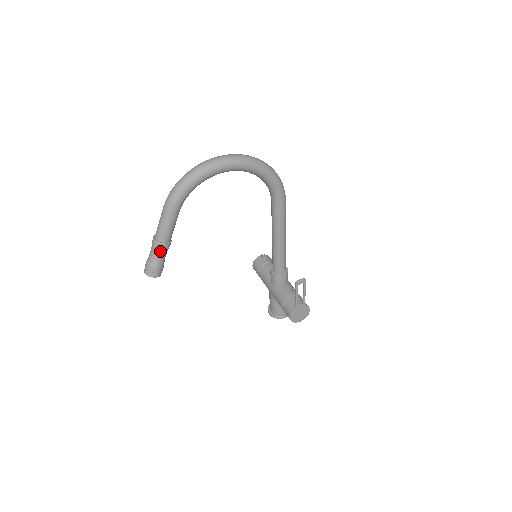
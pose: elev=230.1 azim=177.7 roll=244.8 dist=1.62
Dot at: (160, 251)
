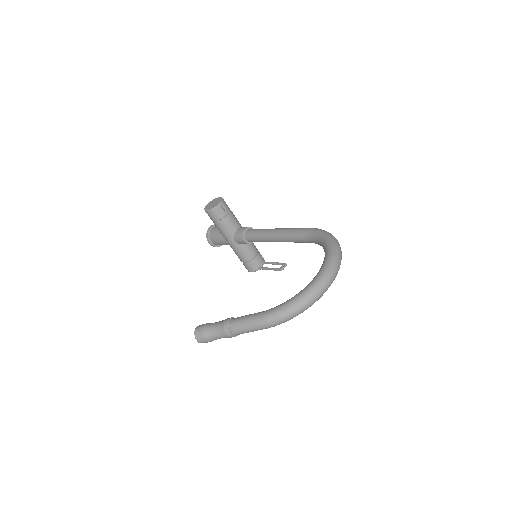
Dot at: occluded
